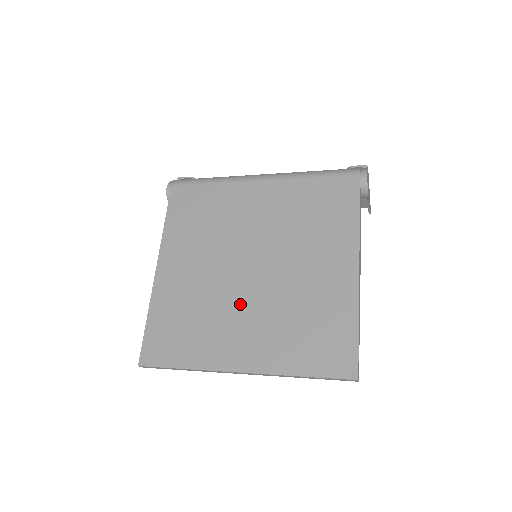
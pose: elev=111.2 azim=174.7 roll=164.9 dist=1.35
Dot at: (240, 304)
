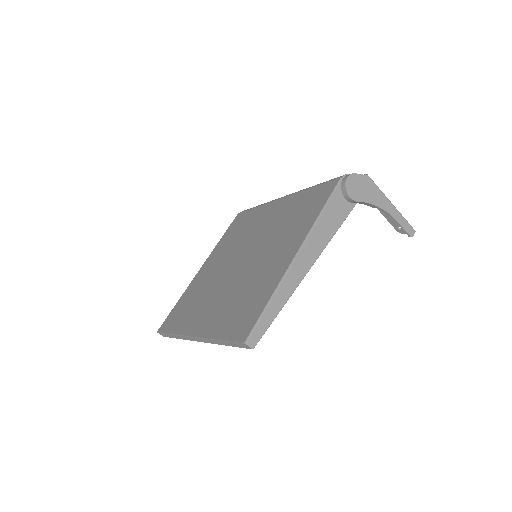
Dot at: (221, 287)
